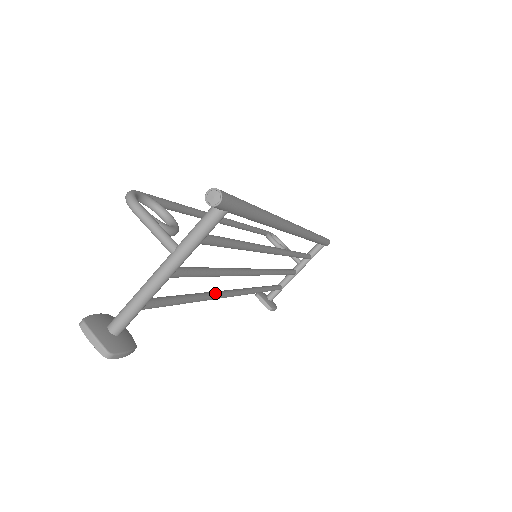
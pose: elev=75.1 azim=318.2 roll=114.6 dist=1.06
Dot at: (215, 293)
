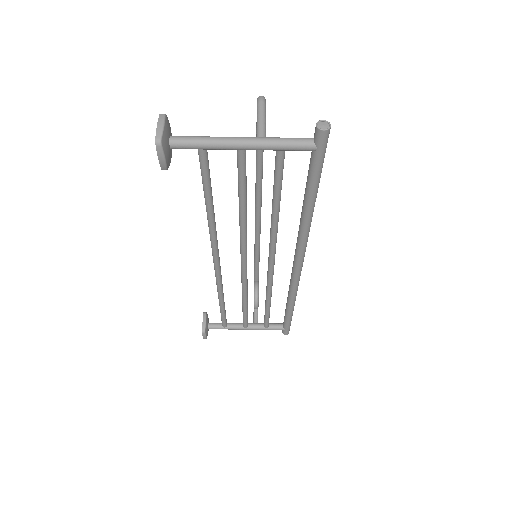
Dot at: occluded
